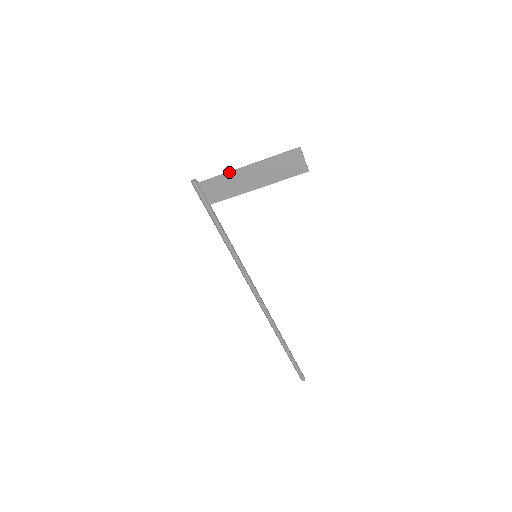
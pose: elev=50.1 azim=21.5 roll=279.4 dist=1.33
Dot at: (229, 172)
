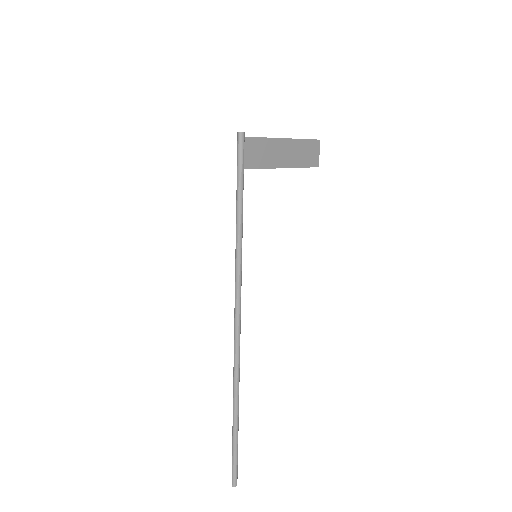
Dot at: (271, 138)
